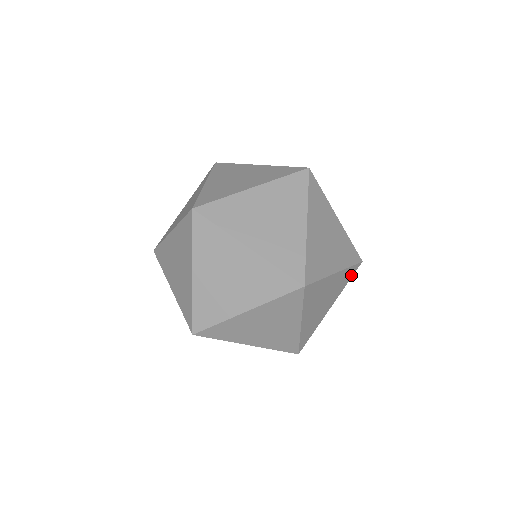
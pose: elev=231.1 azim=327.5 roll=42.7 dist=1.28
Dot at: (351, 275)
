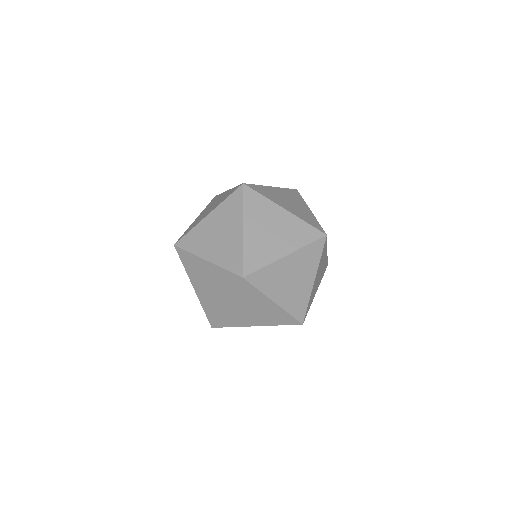
Dot at: (320, 250)
